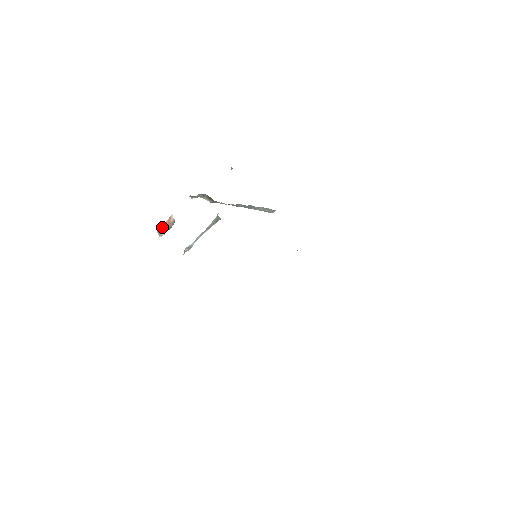
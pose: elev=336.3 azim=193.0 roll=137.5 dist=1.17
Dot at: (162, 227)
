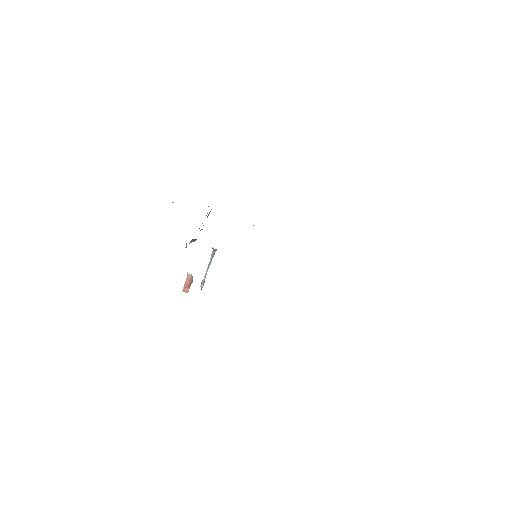
Dot at: (185, 286)
